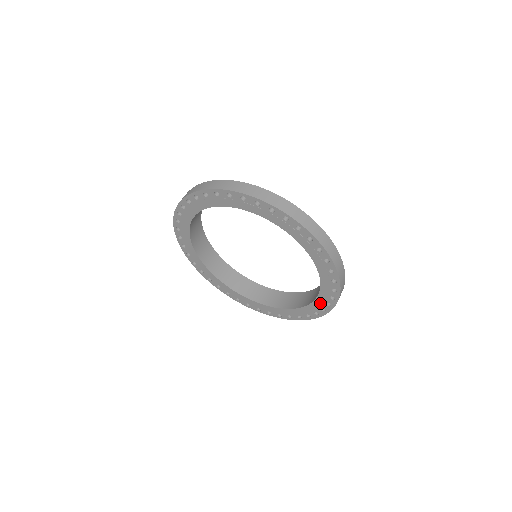
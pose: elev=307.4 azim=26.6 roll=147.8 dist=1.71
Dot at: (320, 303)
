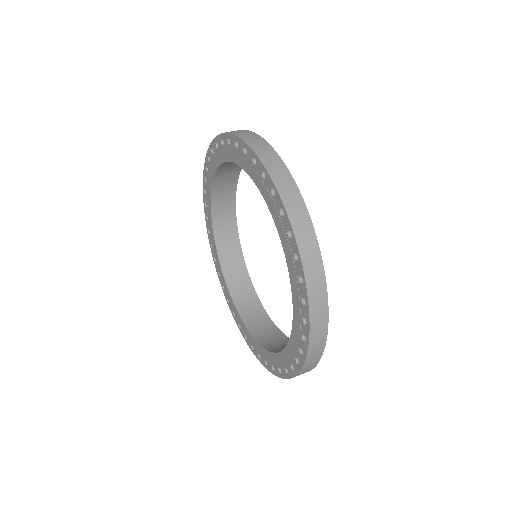
Dot at: (274, 360)
